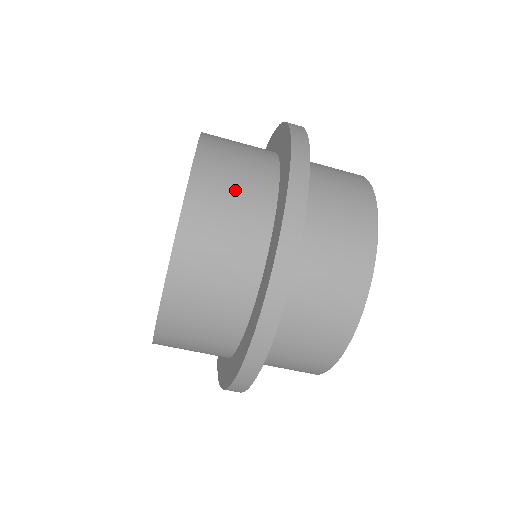
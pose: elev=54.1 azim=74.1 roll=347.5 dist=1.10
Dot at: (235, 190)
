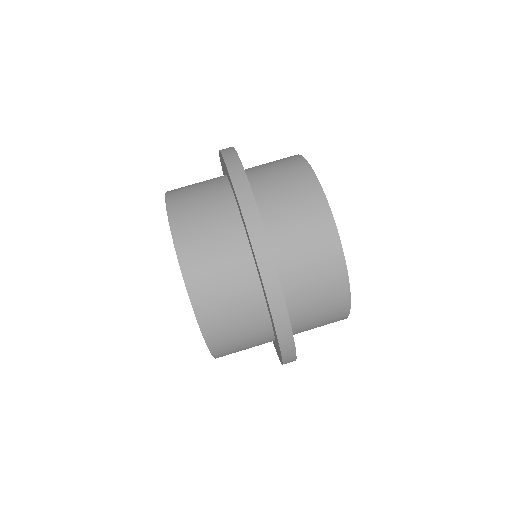
Dot at: (204, 213)
